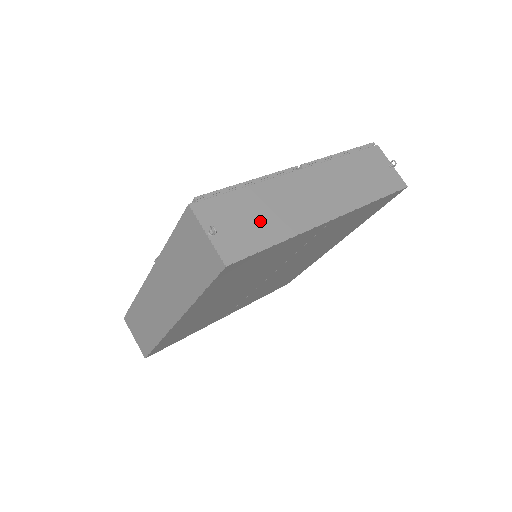
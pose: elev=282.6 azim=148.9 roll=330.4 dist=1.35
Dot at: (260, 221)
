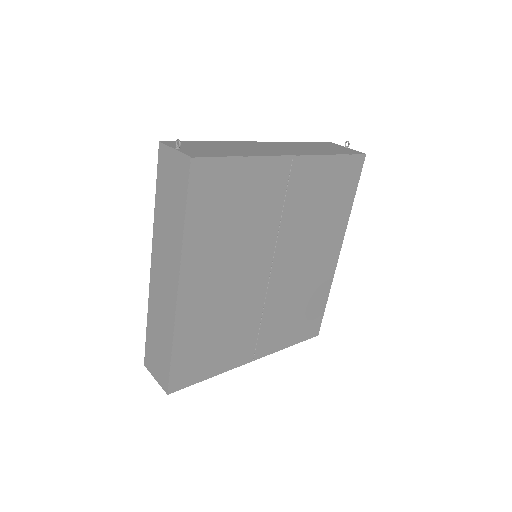
Dot at: (223, 150)
